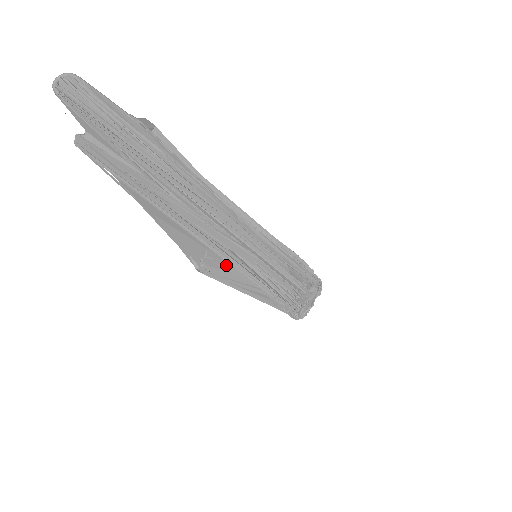
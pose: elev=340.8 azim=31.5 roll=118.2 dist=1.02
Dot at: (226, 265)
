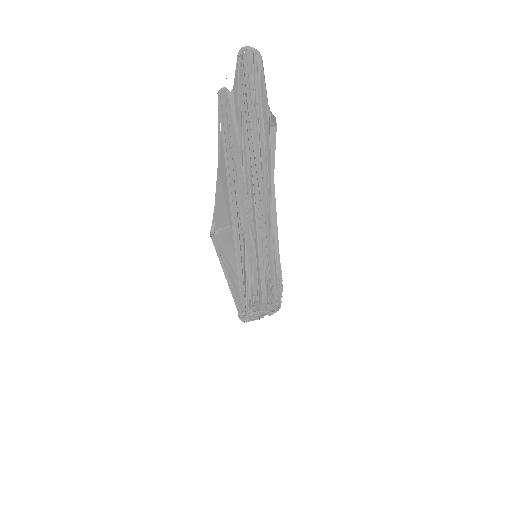
Dot at: (232, 245)
